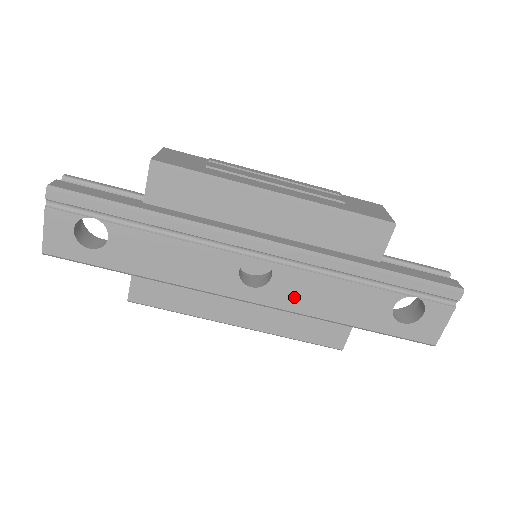
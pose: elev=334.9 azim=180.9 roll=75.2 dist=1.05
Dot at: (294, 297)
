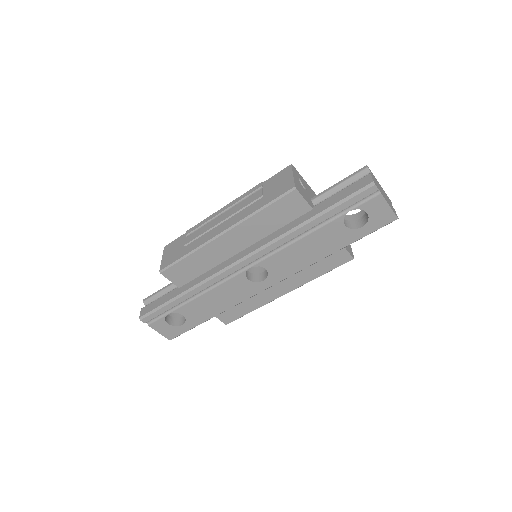
Dot at: (288, 267)
